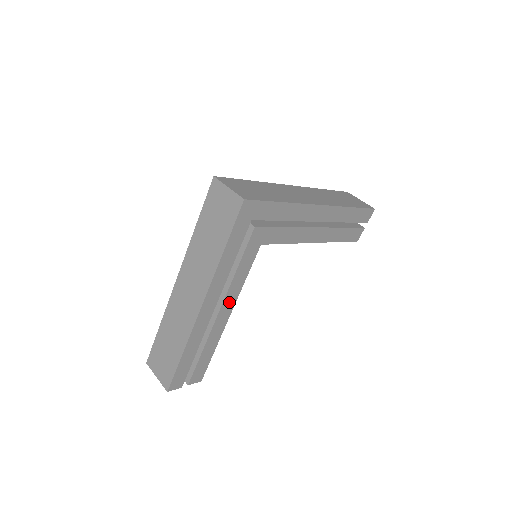
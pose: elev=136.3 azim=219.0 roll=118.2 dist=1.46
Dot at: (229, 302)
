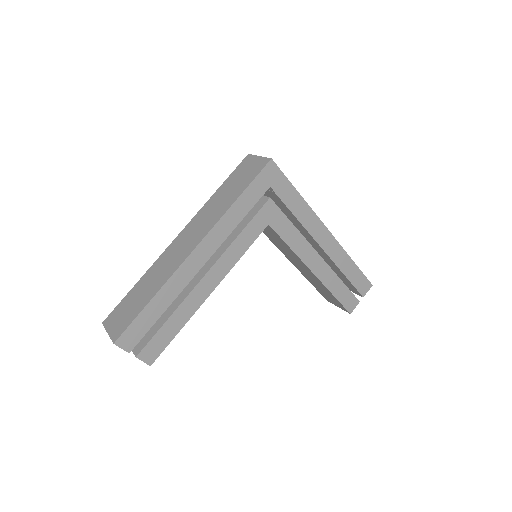
Dot at: (219, 270)
